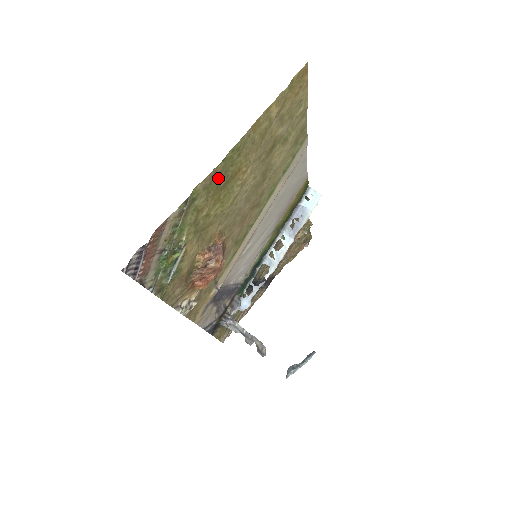
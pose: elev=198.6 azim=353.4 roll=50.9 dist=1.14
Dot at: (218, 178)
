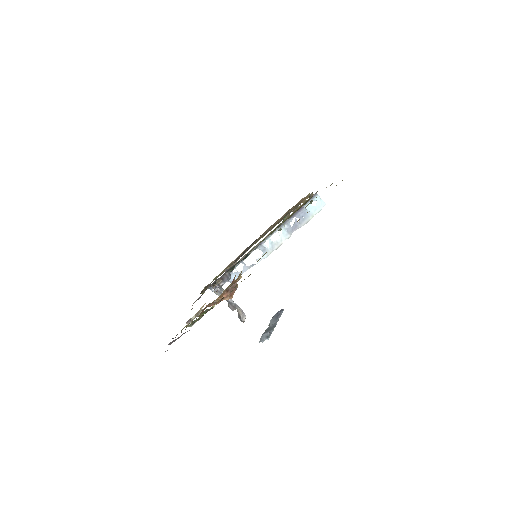
Dot at: occluded
